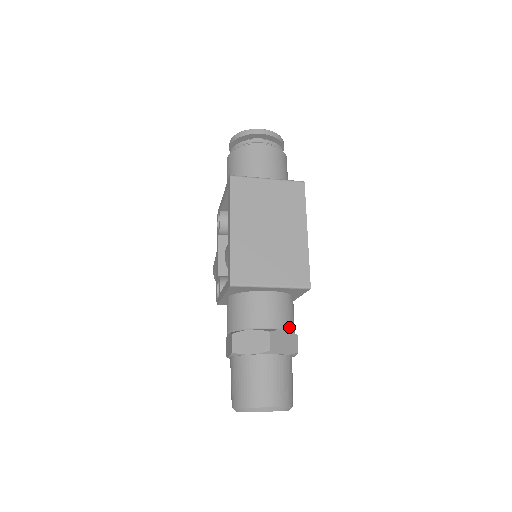
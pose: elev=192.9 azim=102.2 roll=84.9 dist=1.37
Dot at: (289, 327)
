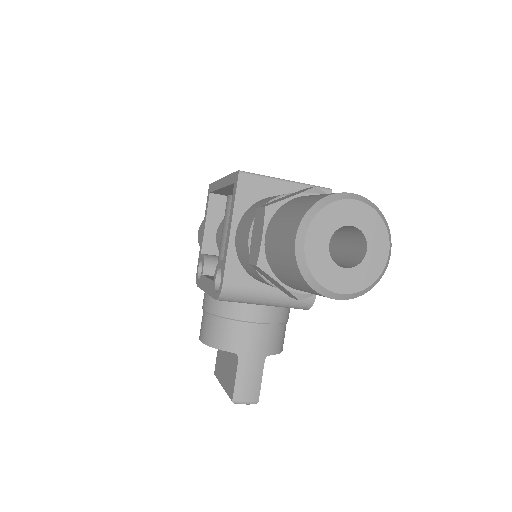
Dot at: occluded
